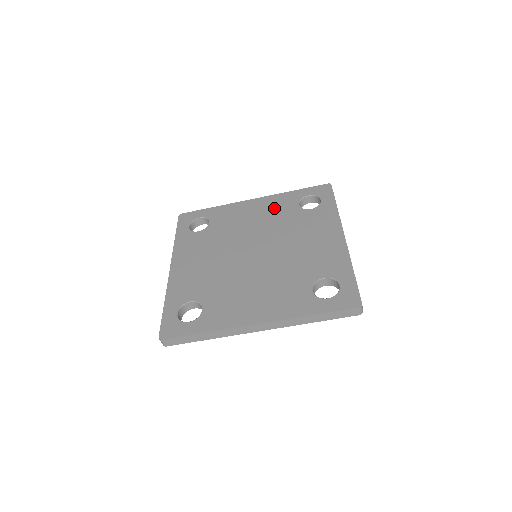
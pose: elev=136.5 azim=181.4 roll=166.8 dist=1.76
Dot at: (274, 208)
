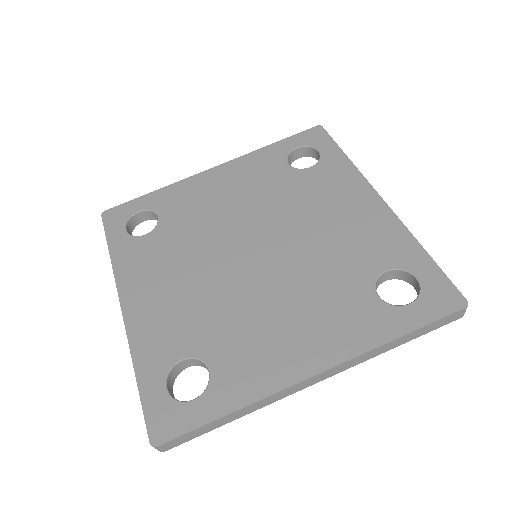
Dot at: (253, 176)
